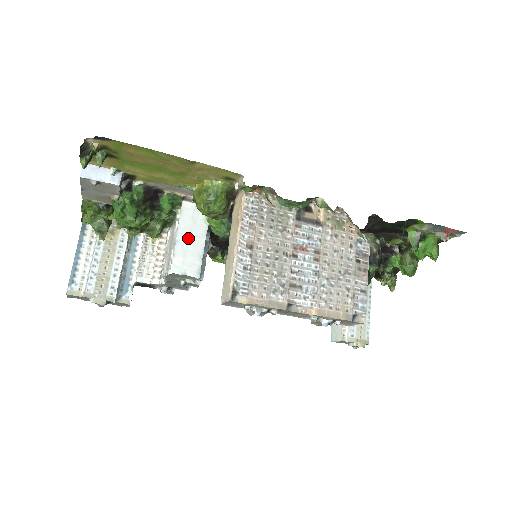
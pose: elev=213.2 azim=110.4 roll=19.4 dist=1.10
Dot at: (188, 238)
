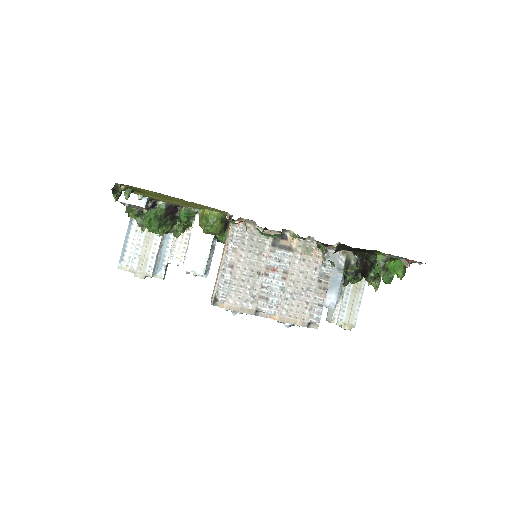
Dot at: (198, 244)
